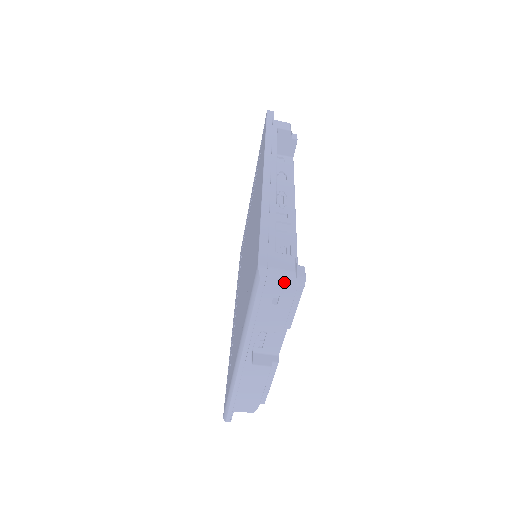
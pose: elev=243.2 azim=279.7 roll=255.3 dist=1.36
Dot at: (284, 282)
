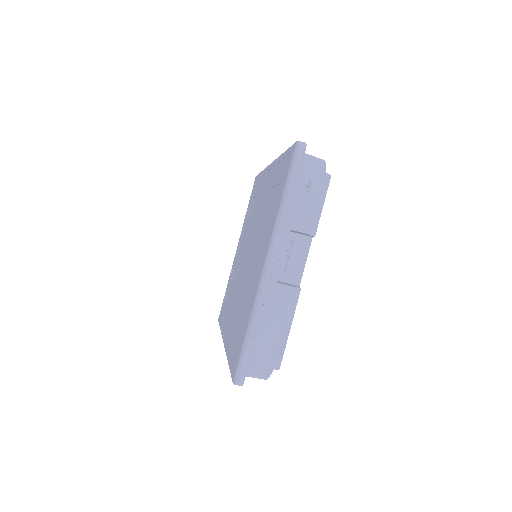
Dot at: (316, 165)
